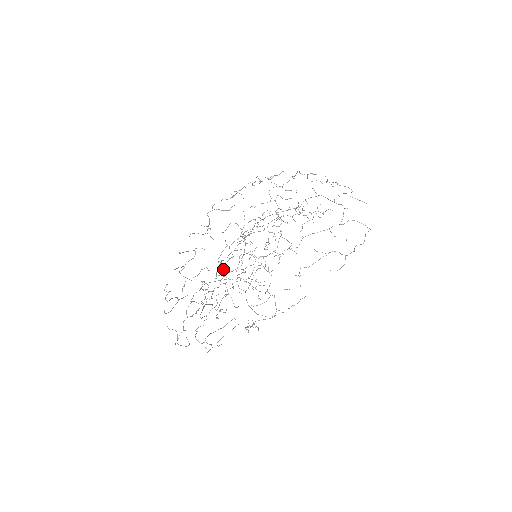
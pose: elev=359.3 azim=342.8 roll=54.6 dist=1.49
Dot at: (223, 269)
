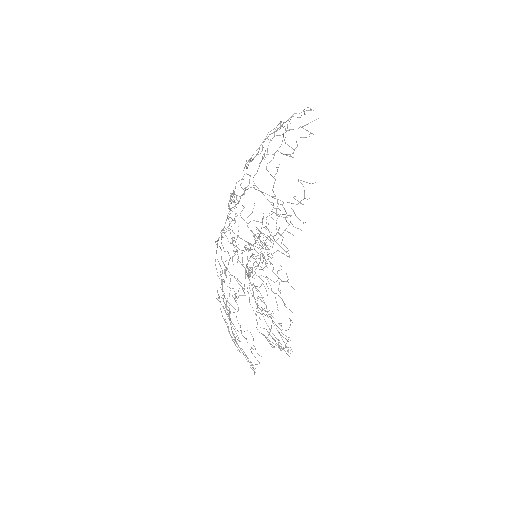
Dot at: occluded
